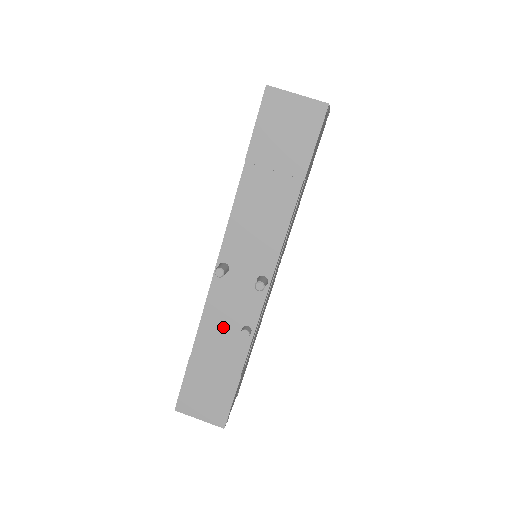
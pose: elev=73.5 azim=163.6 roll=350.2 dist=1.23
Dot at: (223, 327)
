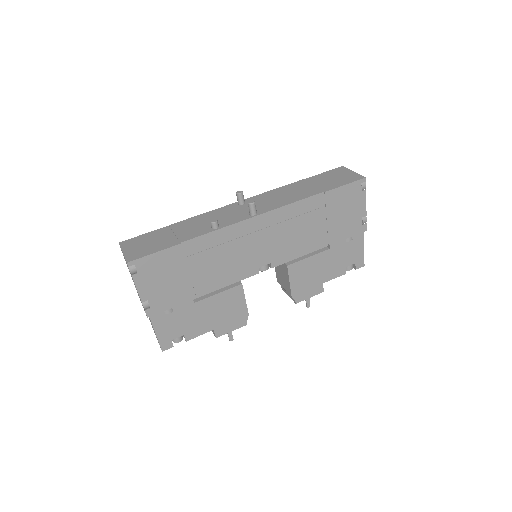
Dot at: (205, 221)
